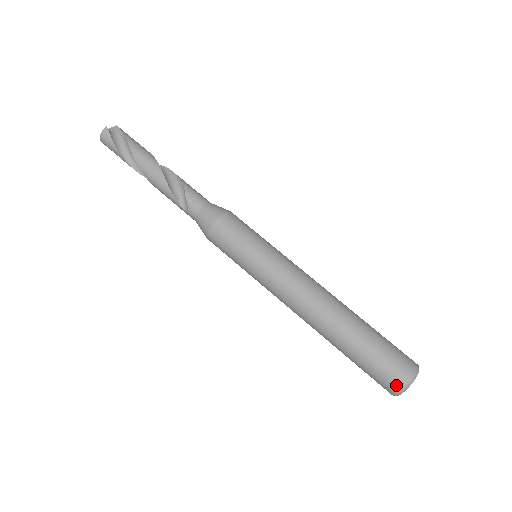
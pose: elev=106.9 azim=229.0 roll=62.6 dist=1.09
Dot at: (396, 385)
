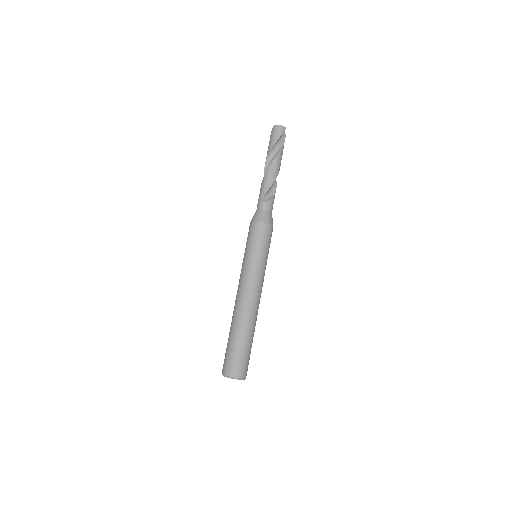
Dot at: (236, 373)
